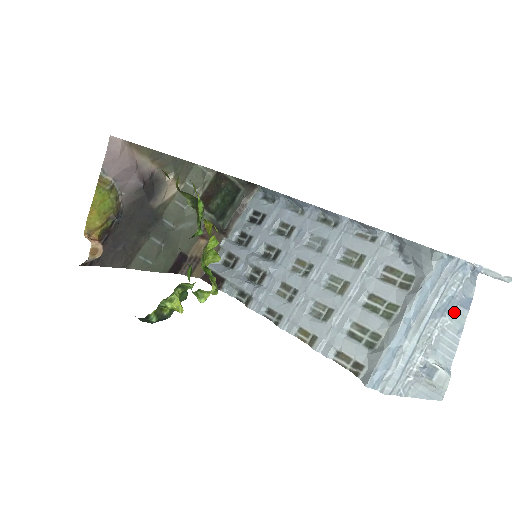
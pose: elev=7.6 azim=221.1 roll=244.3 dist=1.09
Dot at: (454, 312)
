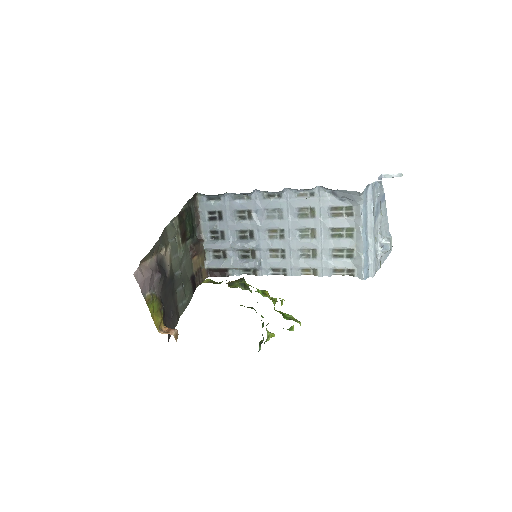
Dot at: (380, 209)
